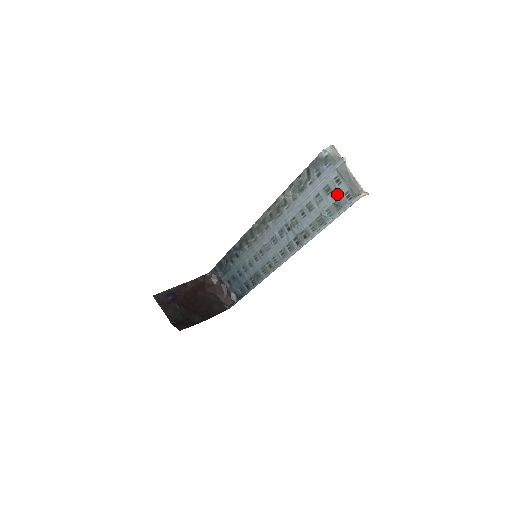
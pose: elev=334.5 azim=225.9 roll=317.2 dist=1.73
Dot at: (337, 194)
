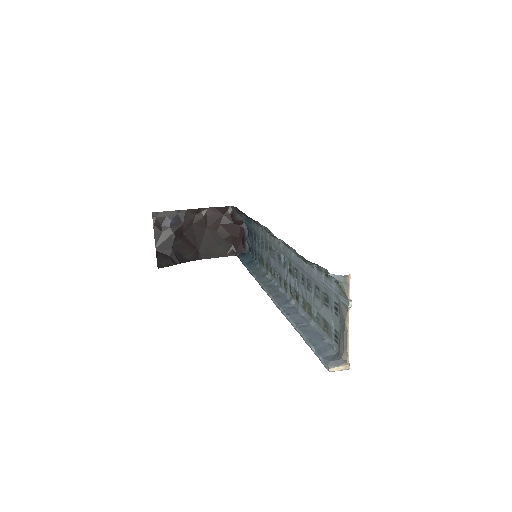
Dot at: (330, 318)
